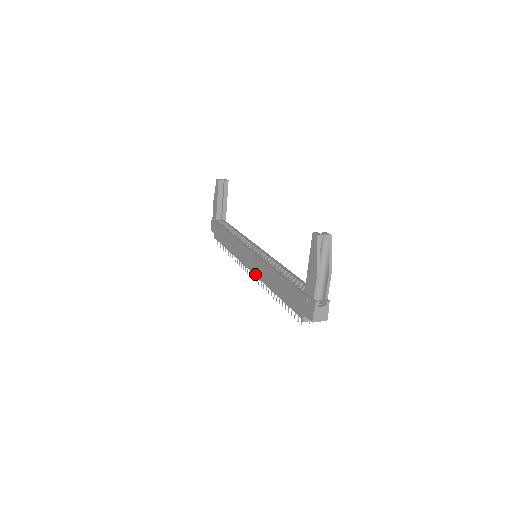
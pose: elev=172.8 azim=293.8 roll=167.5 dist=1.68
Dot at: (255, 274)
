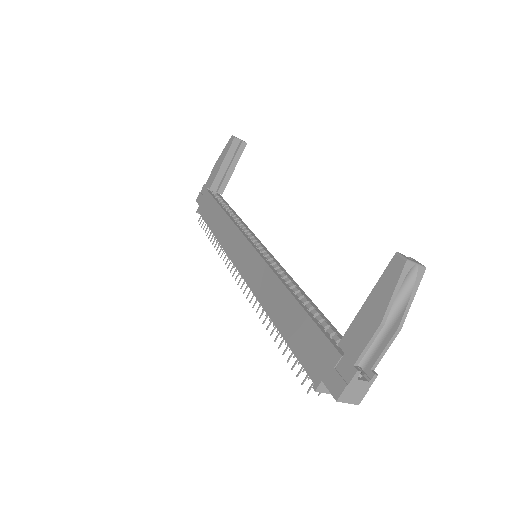
Dot at: (247, 281)
